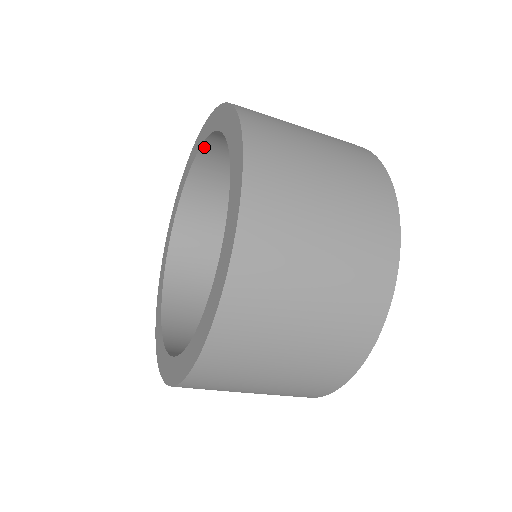
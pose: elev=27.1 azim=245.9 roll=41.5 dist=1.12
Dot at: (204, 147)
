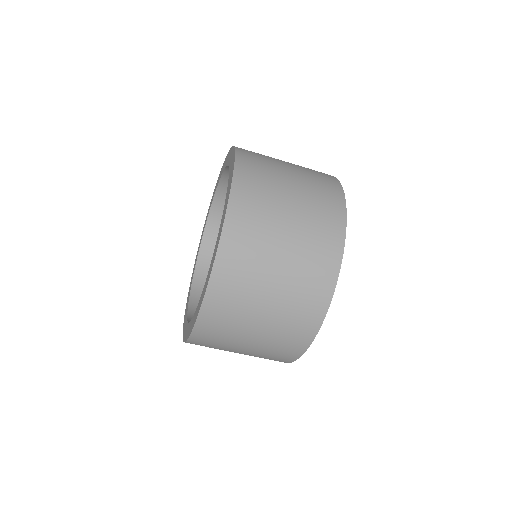
Dot at: (218, 191)
